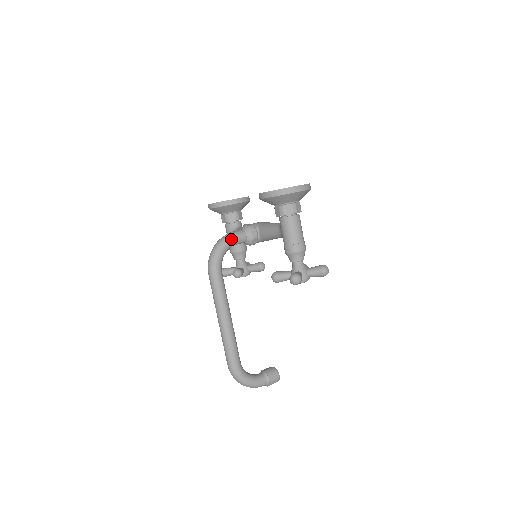
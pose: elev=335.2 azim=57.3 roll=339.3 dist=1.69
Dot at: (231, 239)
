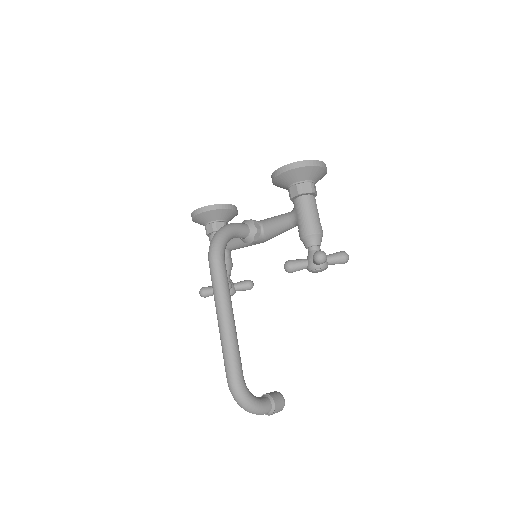
Dot at: (235, 227)
